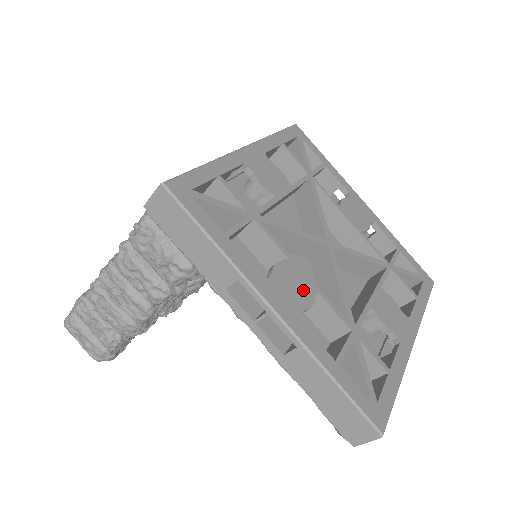
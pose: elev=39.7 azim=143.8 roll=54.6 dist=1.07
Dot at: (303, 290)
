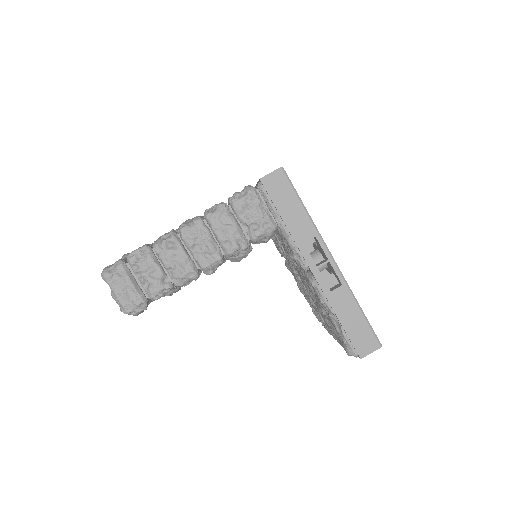
Dot at: occluded
